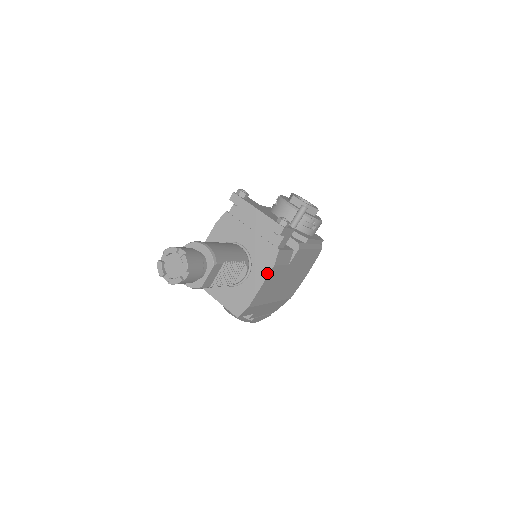
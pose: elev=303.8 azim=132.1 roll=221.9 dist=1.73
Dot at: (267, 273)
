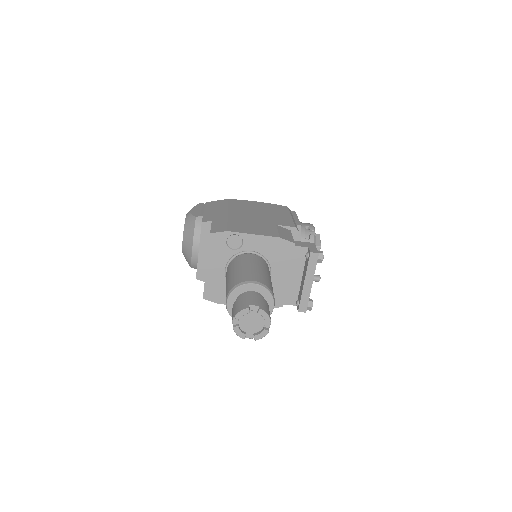
Dot at: occluded
